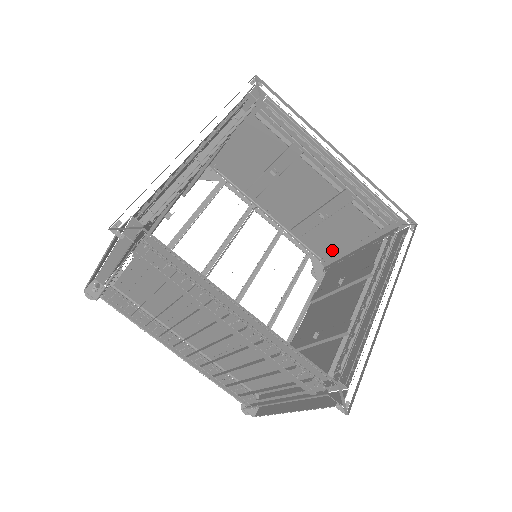
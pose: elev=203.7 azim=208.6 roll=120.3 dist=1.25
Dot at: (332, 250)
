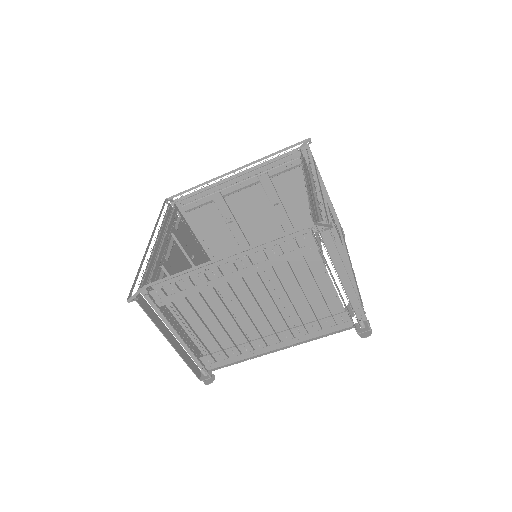
Dot at: occluded
